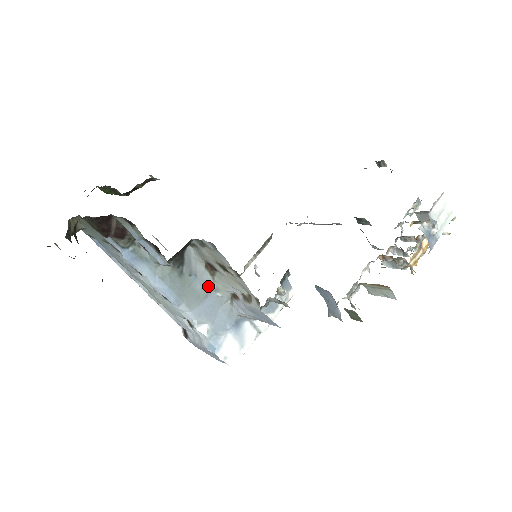
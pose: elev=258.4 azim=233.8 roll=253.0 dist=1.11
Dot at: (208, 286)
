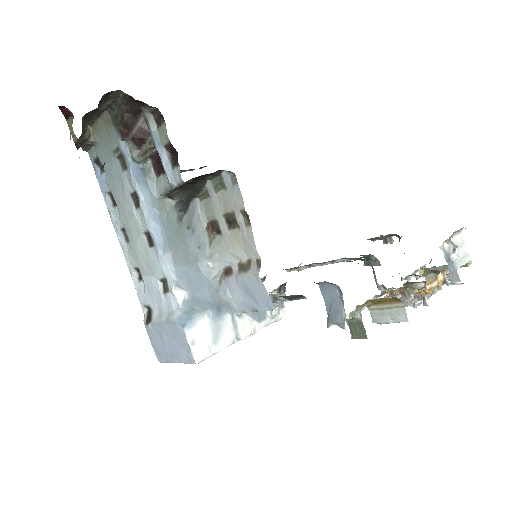
Dot at: (202, 250)
